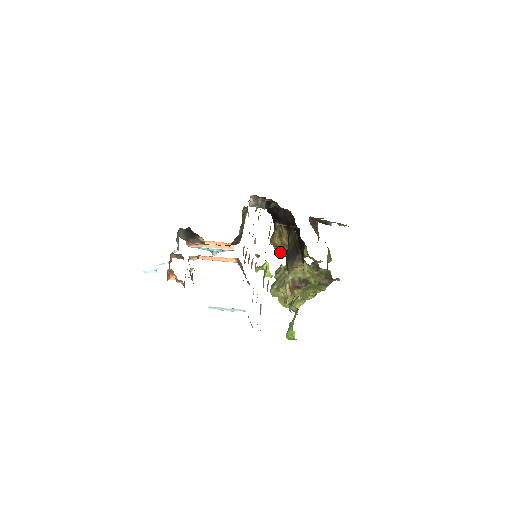
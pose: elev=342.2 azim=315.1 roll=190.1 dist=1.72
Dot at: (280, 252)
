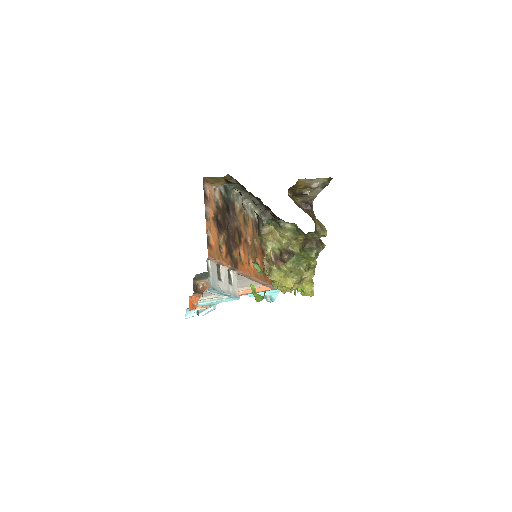
Dot at: occluded
